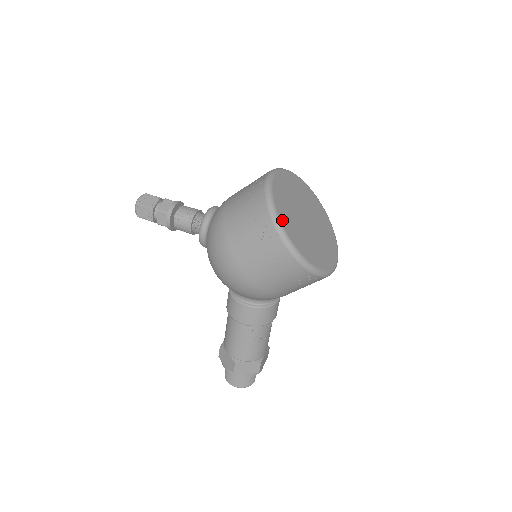
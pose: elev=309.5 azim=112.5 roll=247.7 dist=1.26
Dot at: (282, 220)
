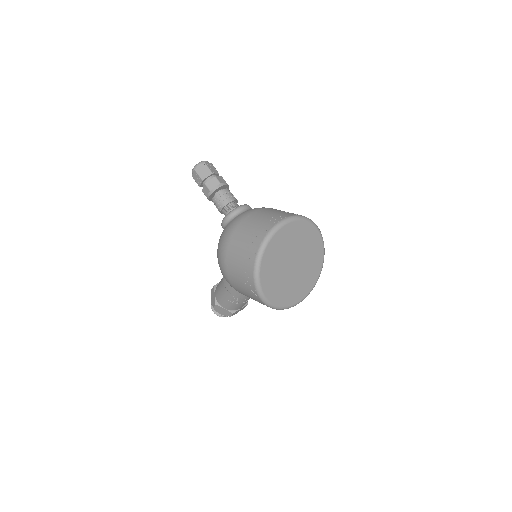
Dot at: (263, 267)
